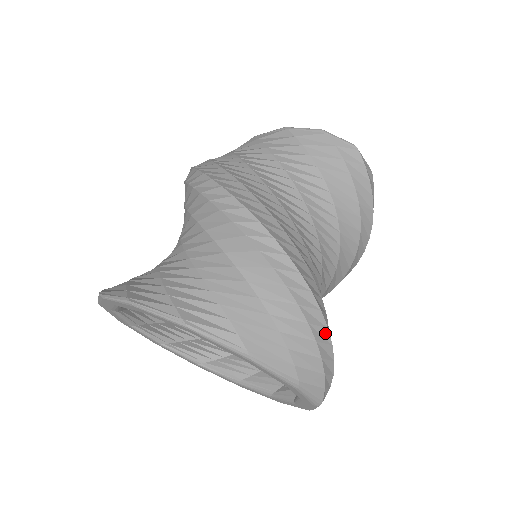
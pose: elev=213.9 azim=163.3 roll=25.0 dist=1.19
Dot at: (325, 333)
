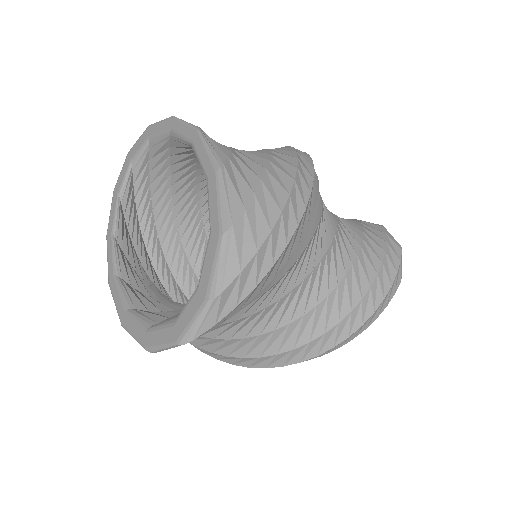
Dot at: (292, 226)
